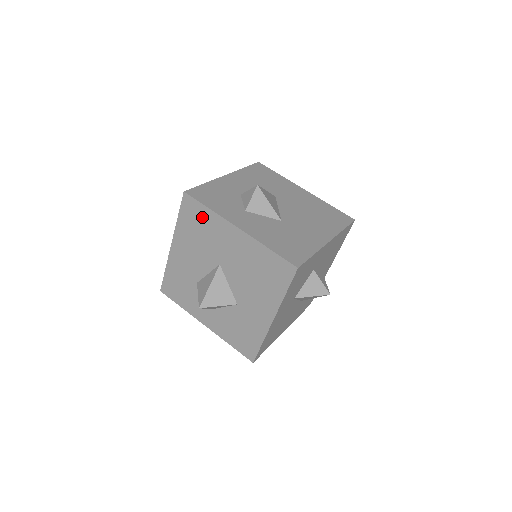
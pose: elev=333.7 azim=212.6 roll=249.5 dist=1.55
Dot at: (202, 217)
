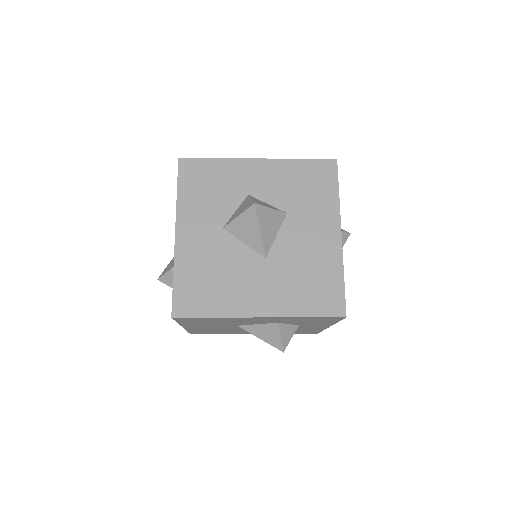
Dot at: occluded
